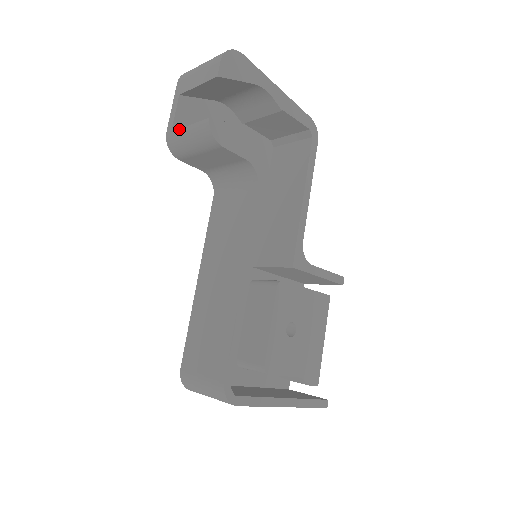
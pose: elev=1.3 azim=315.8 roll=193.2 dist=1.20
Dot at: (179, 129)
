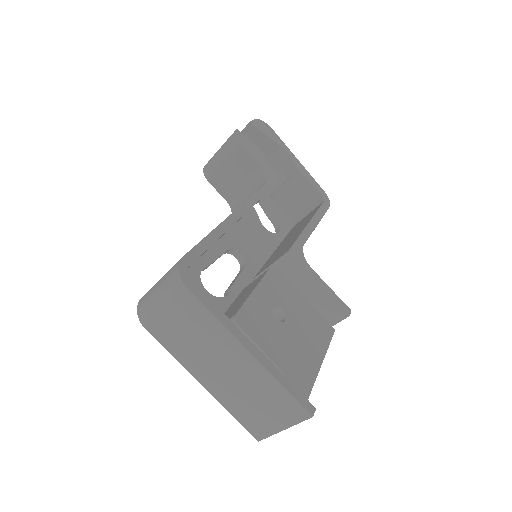
Dot at: (215, 154)
